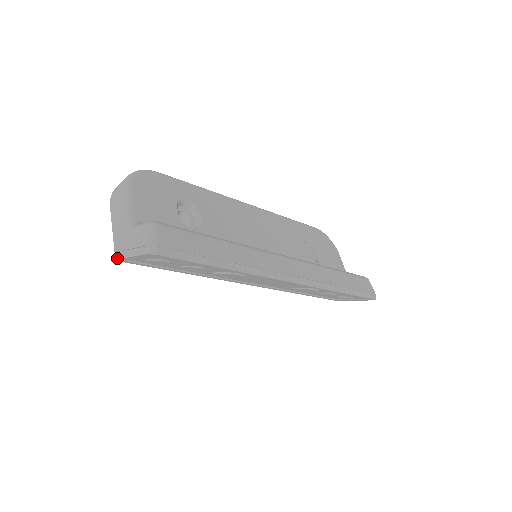
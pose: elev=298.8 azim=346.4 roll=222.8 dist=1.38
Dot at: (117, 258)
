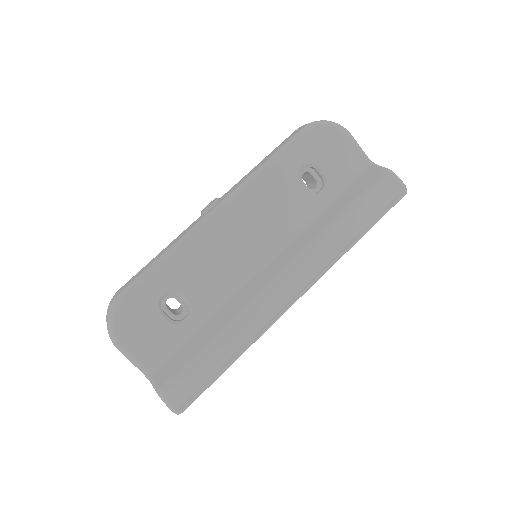
Dot at: occluded
